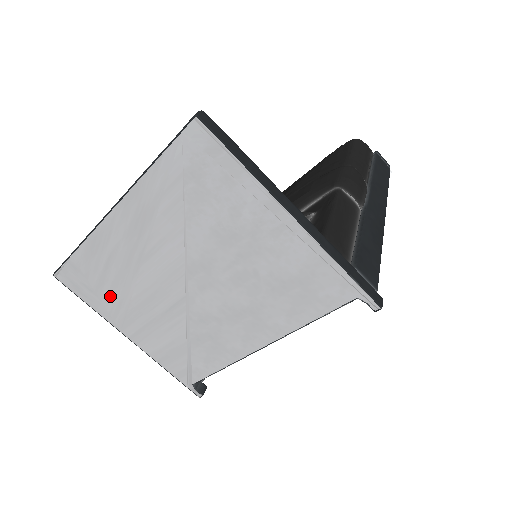
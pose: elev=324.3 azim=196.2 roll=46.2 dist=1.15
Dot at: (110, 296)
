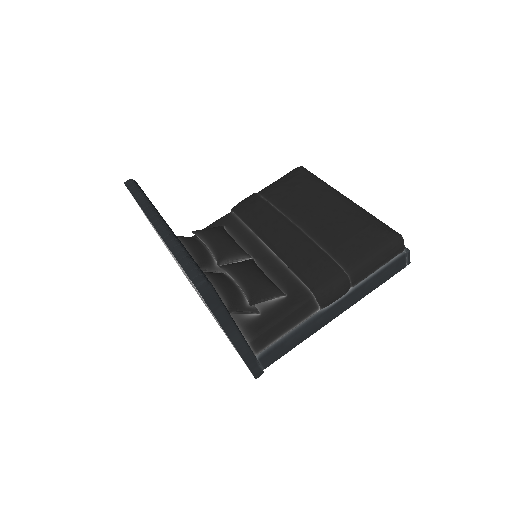
Dot at: occluded
